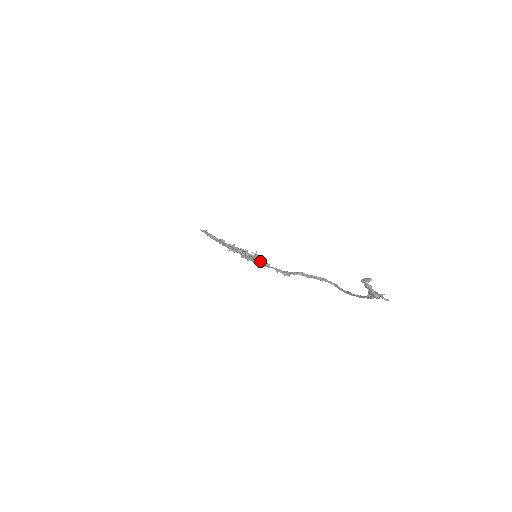
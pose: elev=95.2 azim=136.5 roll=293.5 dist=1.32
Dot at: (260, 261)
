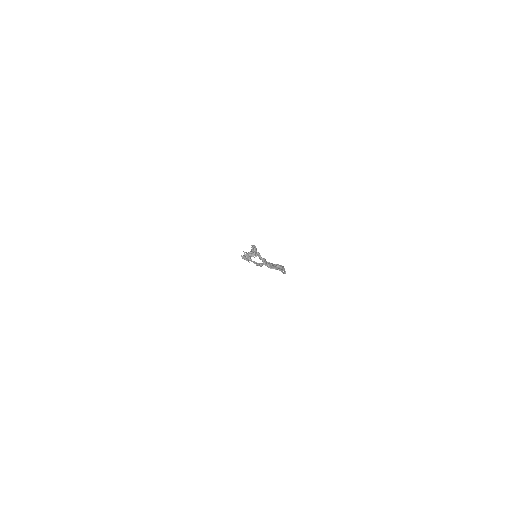
Dot at: (248, 257)
